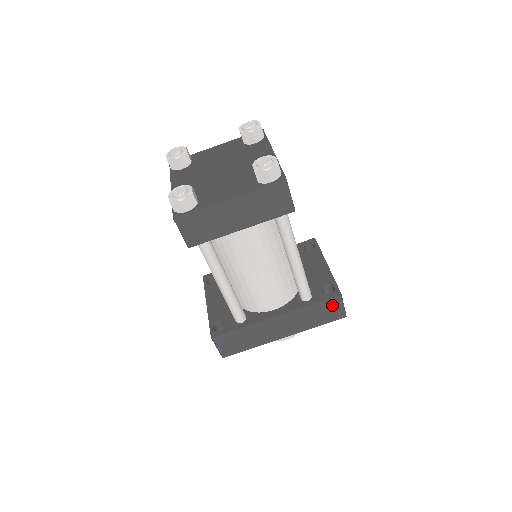
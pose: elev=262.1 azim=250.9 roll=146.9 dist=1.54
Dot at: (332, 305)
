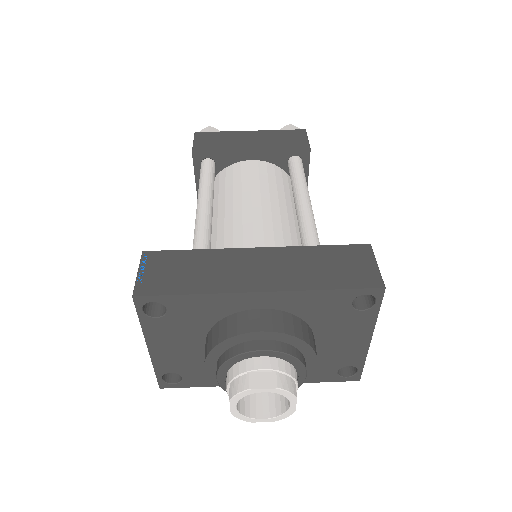
Dot at: (355, 258)
